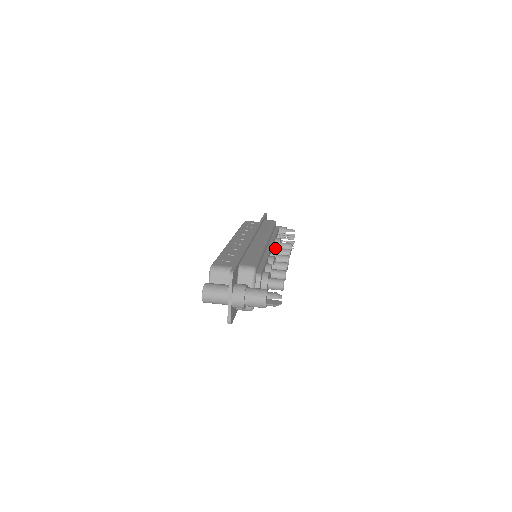
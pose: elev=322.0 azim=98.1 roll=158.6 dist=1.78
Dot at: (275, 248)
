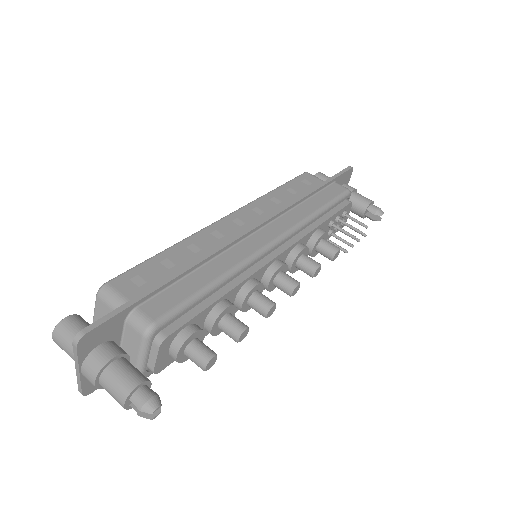
Dot at: (293, 255)
